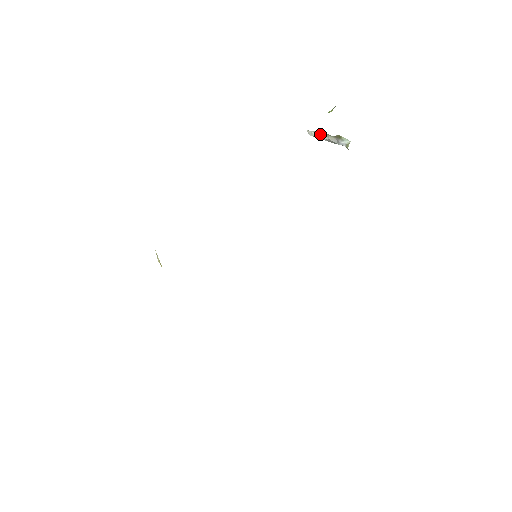
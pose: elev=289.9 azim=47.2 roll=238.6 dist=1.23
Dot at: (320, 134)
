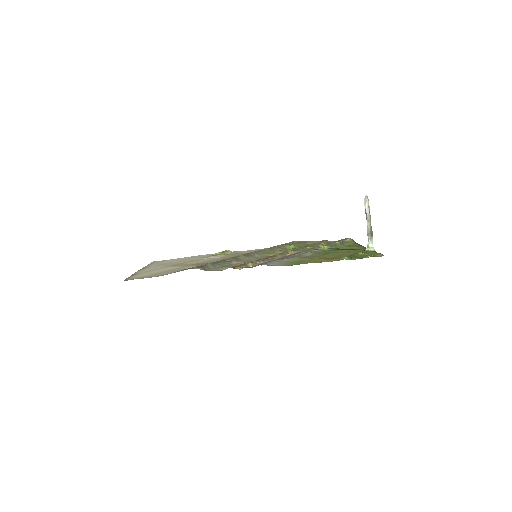
Dot at: (368, 212)
